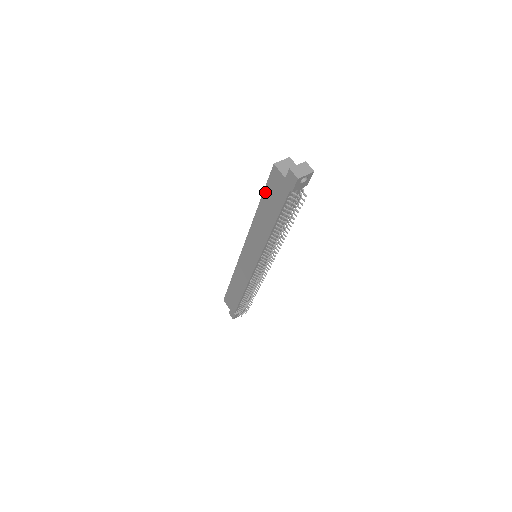
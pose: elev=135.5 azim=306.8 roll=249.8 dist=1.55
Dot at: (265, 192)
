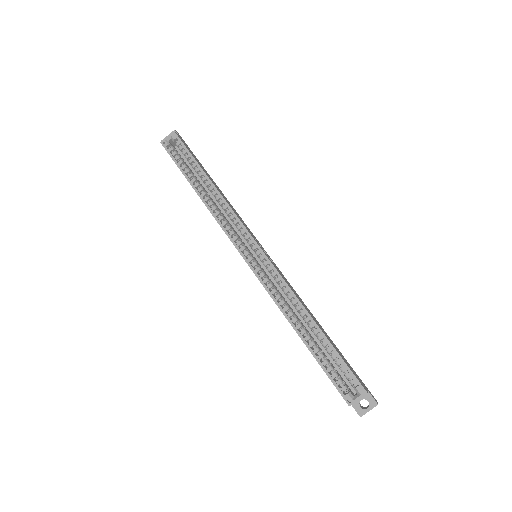
Dot at: occluded
